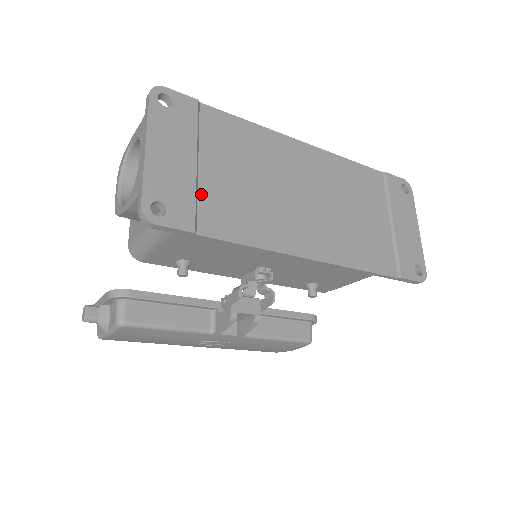
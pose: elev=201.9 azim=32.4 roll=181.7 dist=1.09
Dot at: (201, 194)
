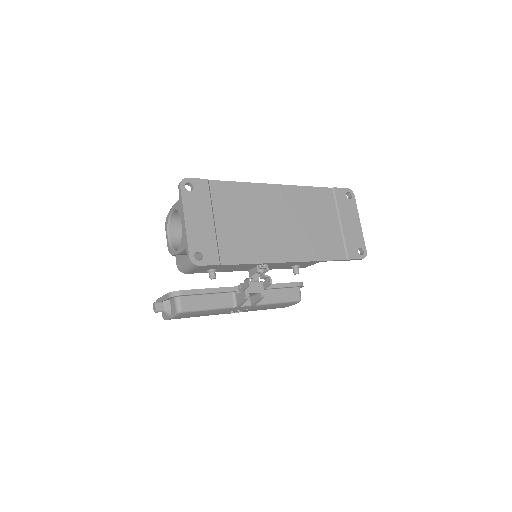
Dot at: (219, 240)
